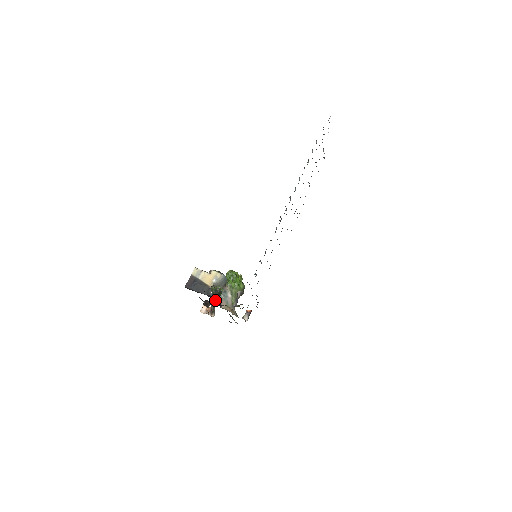
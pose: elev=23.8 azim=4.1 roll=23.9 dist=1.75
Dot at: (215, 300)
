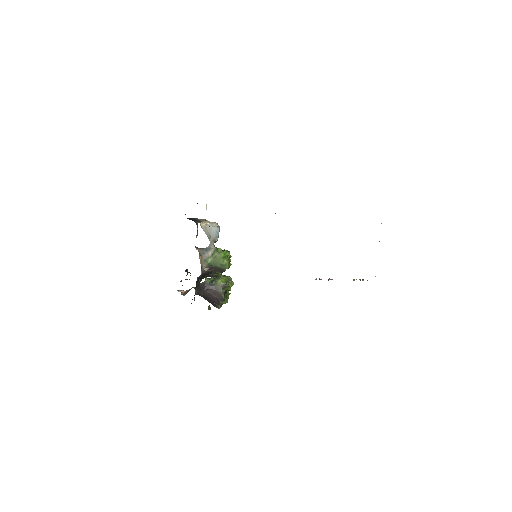
Dot at: (197, 224)
